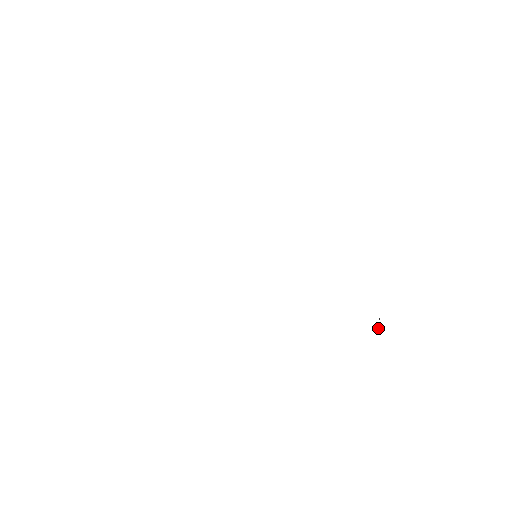
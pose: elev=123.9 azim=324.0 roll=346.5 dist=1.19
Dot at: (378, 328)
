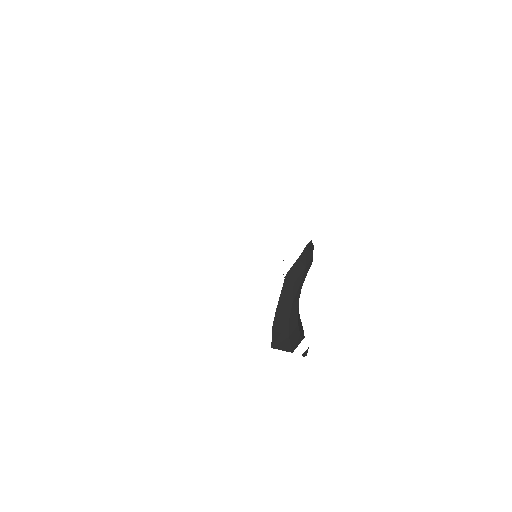
Dot at: (302, 258)
